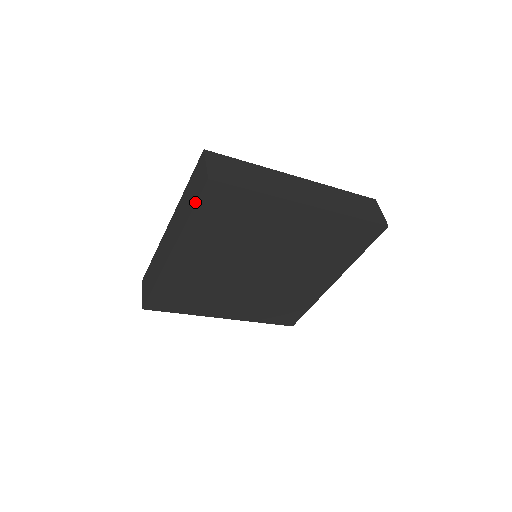
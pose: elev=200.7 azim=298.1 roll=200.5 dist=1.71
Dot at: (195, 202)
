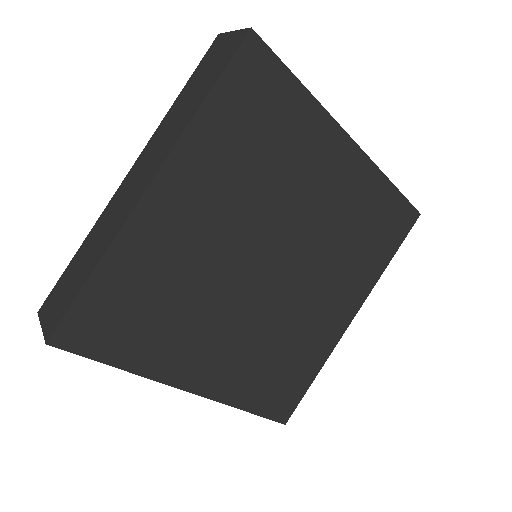
Dot at: (219, 73)
